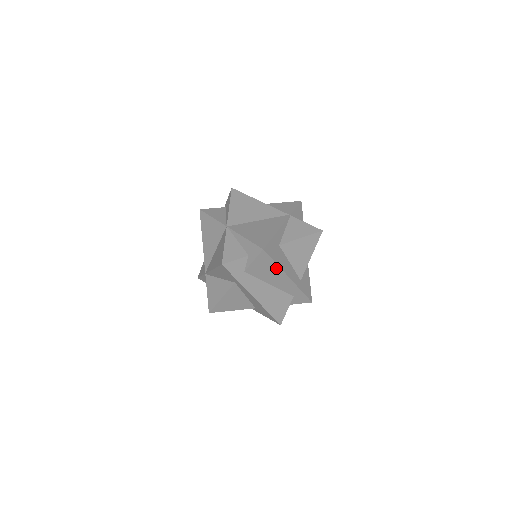
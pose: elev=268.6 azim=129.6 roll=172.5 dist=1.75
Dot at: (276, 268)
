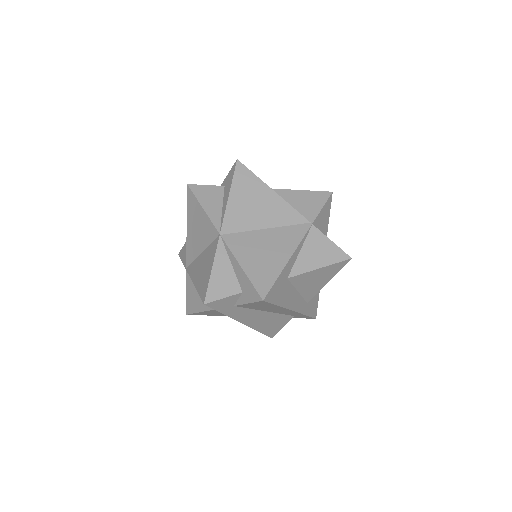
Dot at: (277, 307)
